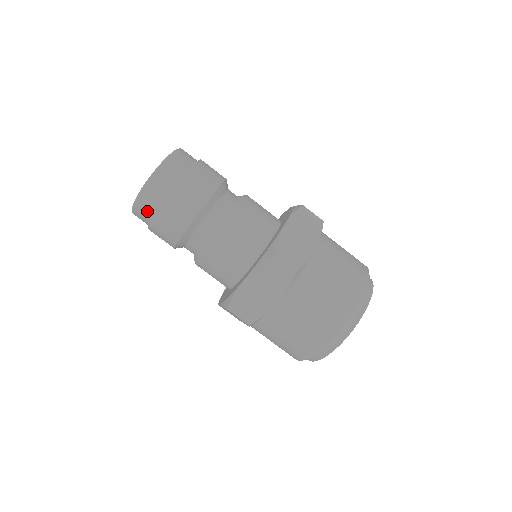
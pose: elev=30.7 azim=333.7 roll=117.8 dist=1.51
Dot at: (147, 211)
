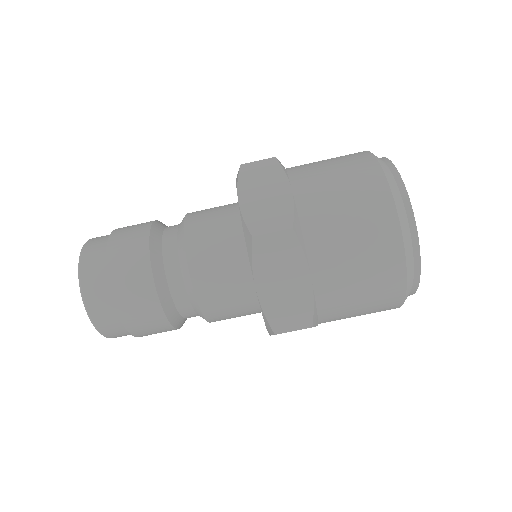
Dot at: occluded
